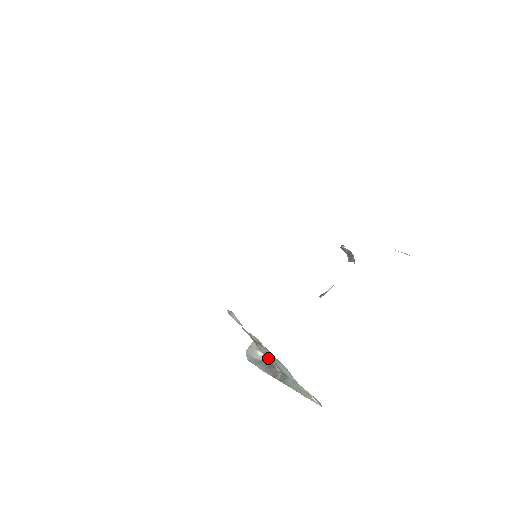
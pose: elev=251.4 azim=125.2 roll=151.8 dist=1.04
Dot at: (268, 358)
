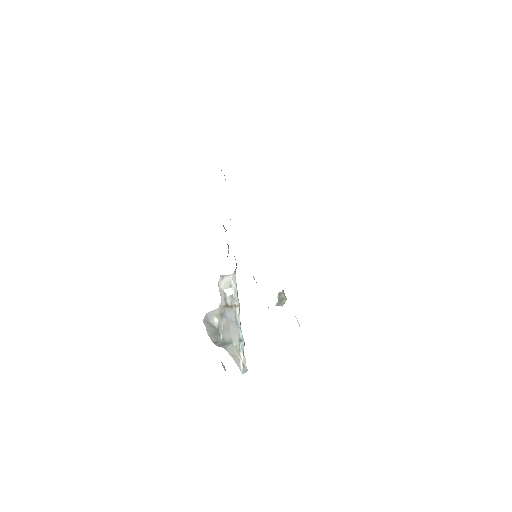
Dot at: (220, 326)
